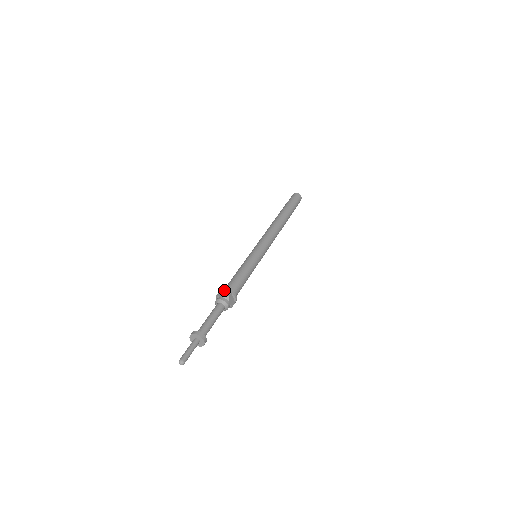
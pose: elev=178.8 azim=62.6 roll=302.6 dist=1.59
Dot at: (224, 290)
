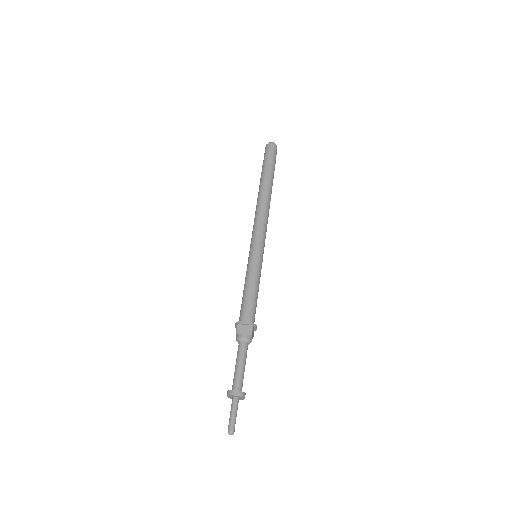
Dot at: (244, 324)
